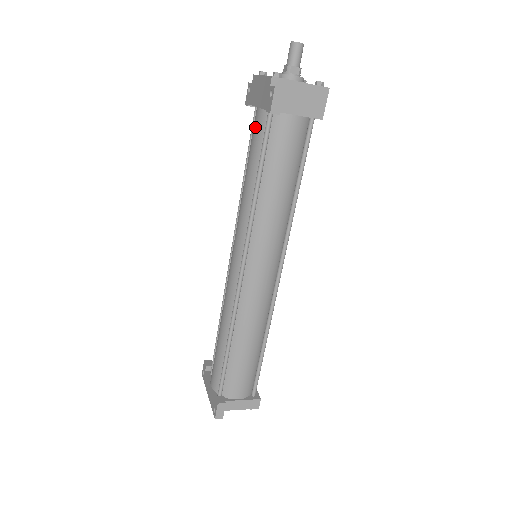
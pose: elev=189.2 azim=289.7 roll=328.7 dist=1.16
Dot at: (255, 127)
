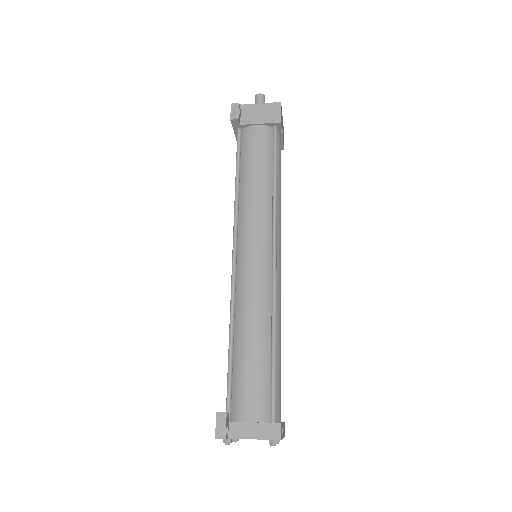
Dot at: occluded
